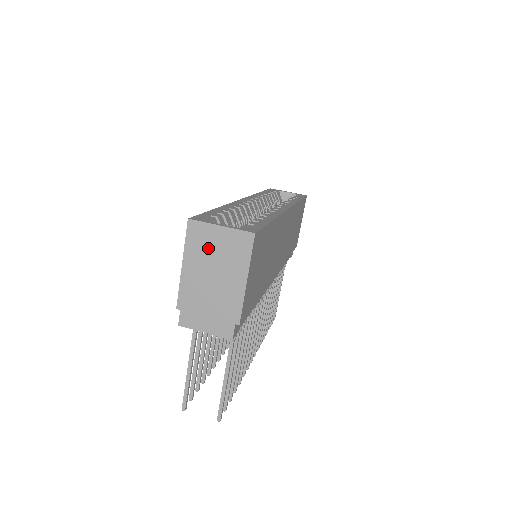
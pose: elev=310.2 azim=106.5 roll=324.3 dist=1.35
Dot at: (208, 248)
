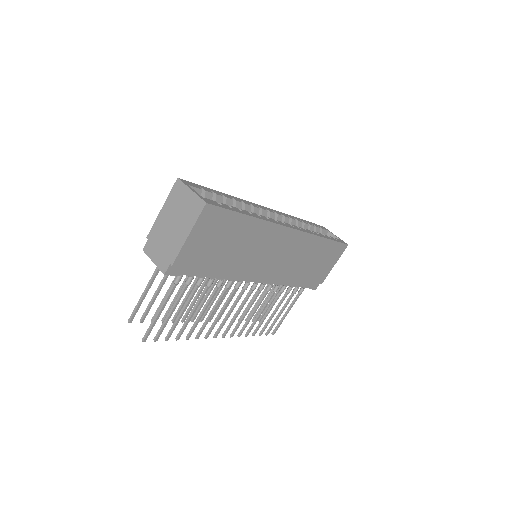
Dot at: (179, 202)
